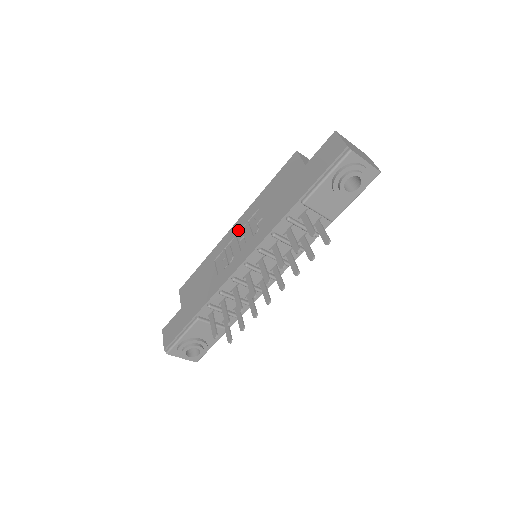
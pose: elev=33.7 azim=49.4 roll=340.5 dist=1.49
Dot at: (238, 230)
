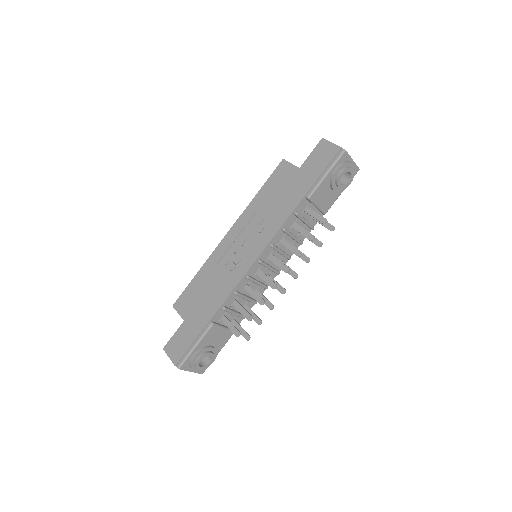
Dot at: (237, 234)
